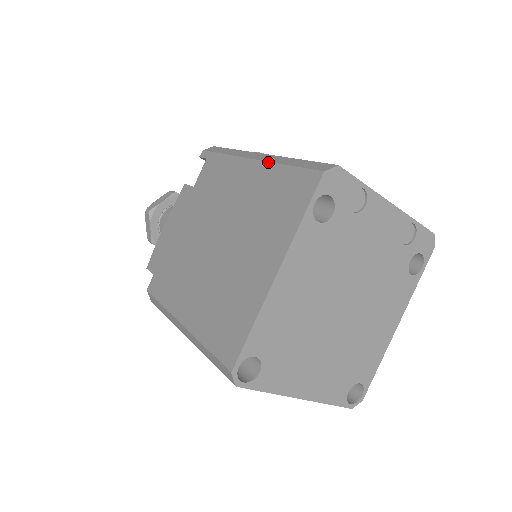
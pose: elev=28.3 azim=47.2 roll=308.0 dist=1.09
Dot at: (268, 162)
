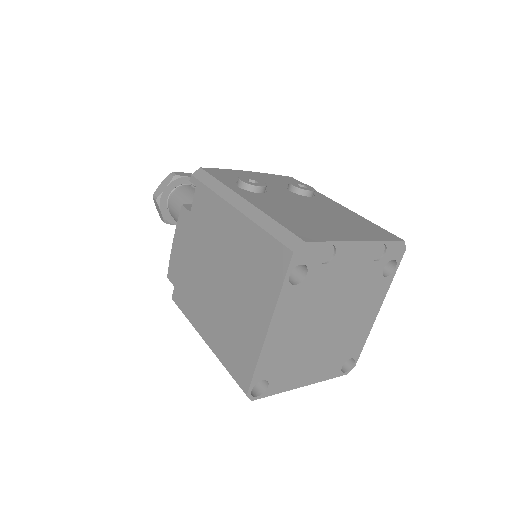
Dot at: (248, 219)
